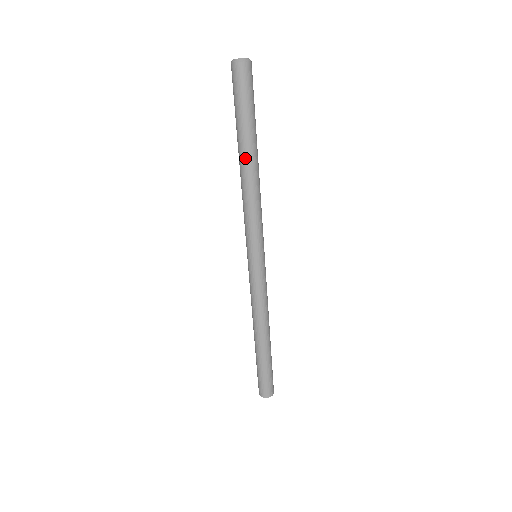
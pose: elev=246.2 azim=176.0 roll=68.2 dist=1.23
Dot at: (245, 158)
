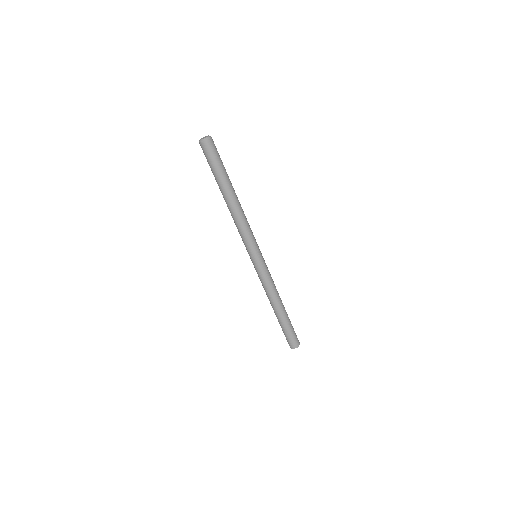
Dot at: (230, 197)
